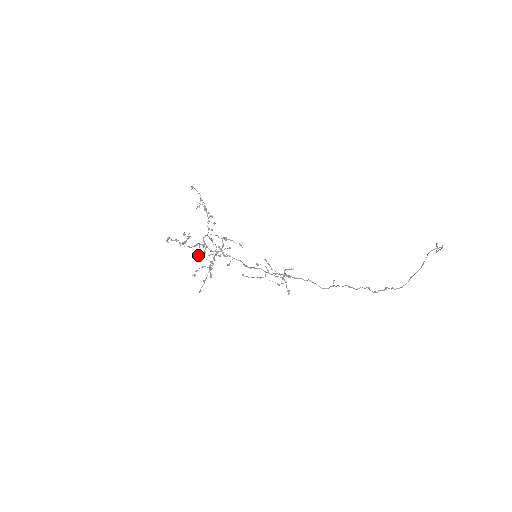
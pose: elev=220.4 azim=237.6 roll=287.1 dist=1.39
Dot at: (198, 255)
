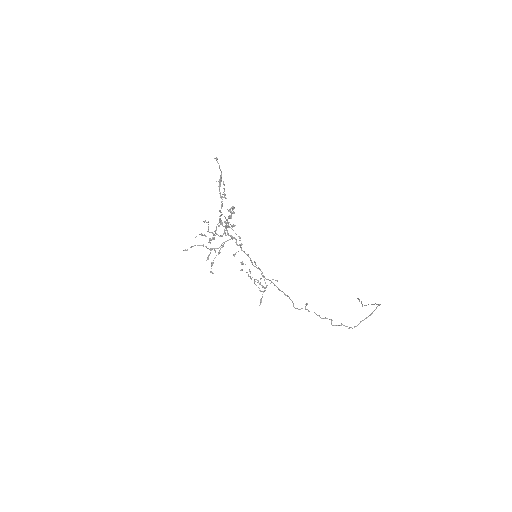
Dot at: (223, 234)
